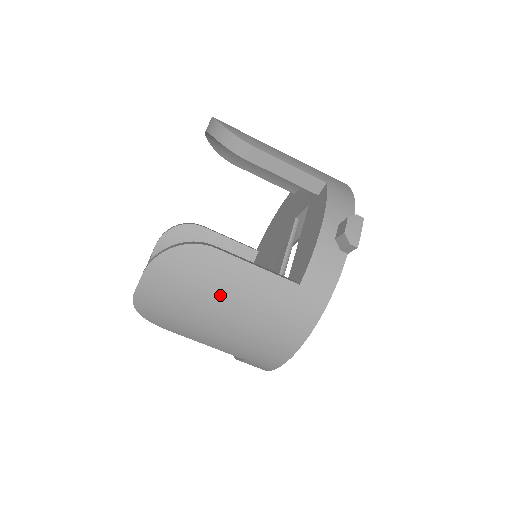
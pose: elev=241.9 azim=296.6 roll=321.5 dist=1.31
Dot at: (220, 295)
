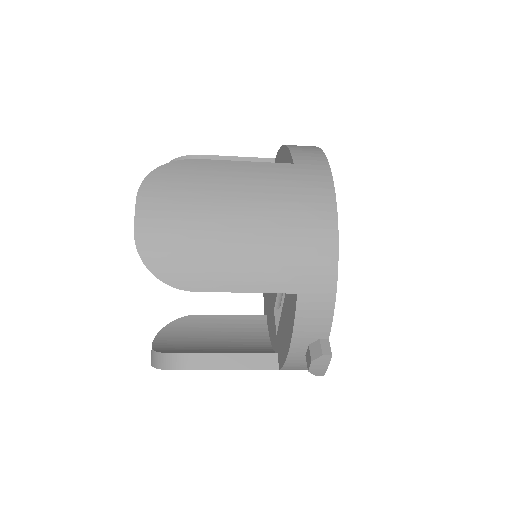
Dot at: occluded
